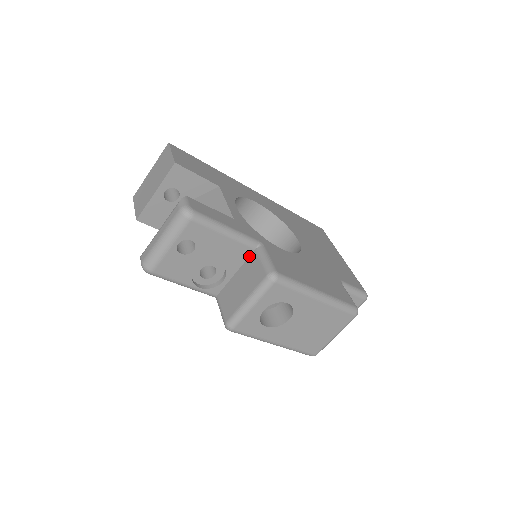
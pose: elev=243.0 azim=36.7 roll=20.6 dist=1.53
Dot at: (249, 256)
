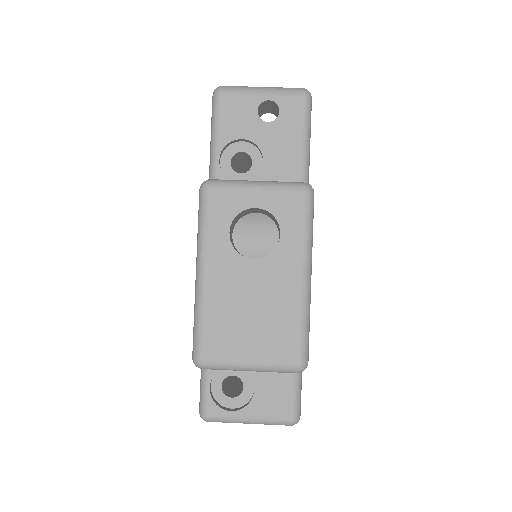
Dot at: occluded
